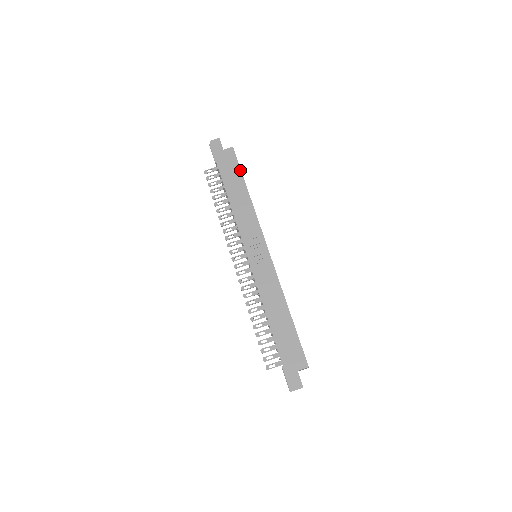
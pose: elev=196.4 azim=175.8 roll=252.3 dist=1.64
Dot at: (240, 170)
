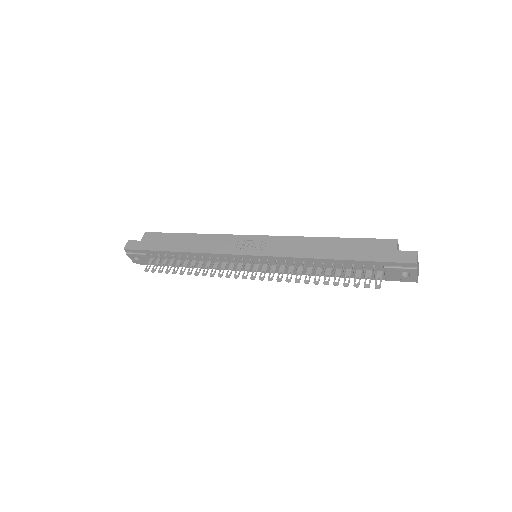
Dot at: (169, 233)
